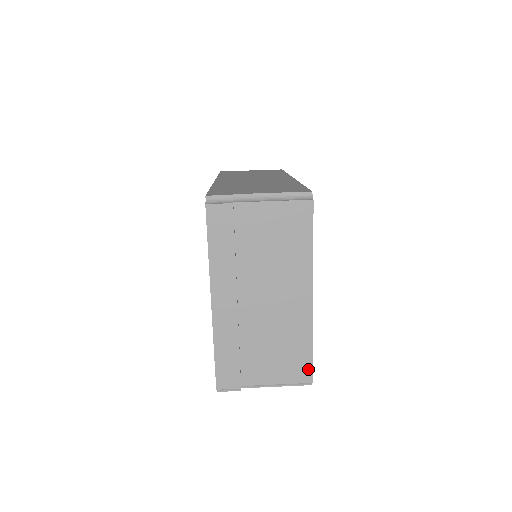
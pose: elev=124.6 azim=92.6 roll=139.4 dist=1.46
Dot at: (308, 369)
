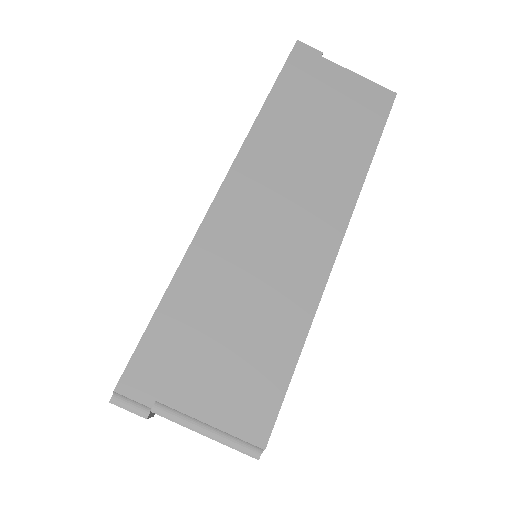
Dot at: occluded
